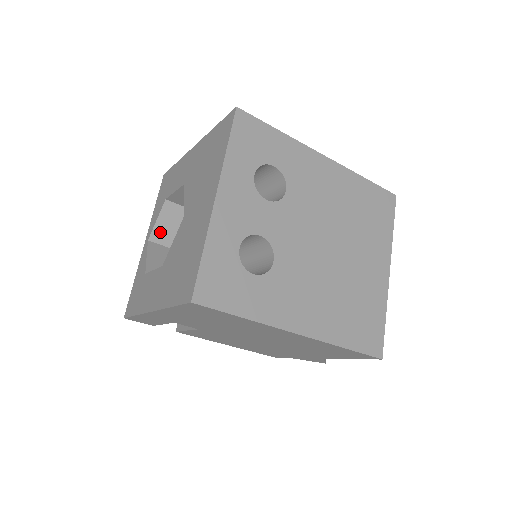
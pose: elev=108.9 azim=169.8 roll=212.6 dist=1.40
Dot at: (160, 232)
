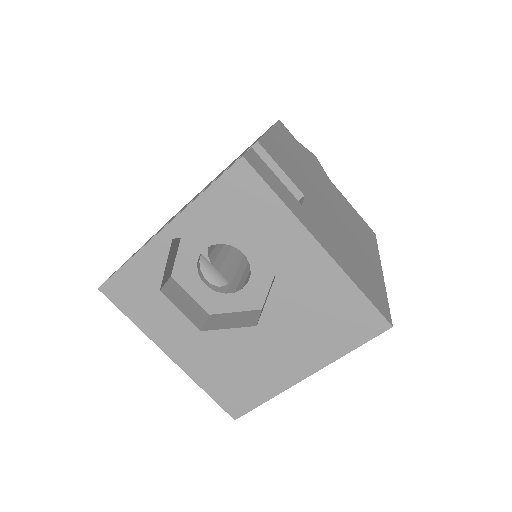
Dot at: occluded
